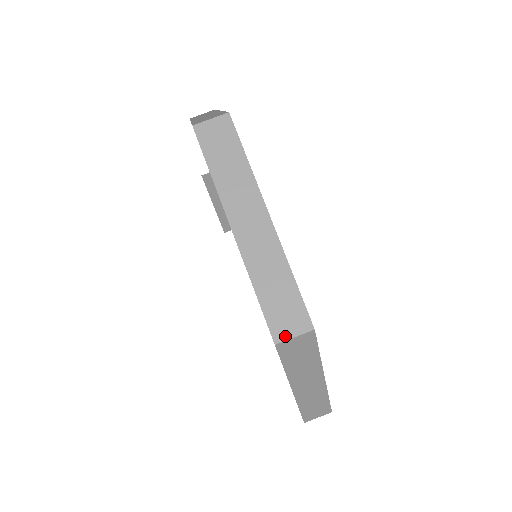
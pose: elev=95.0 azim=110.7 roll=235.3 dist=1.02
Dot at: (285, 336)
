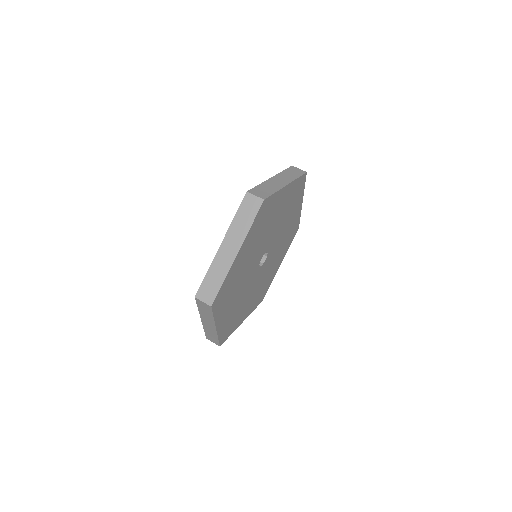
Dot at: (200, 298)
